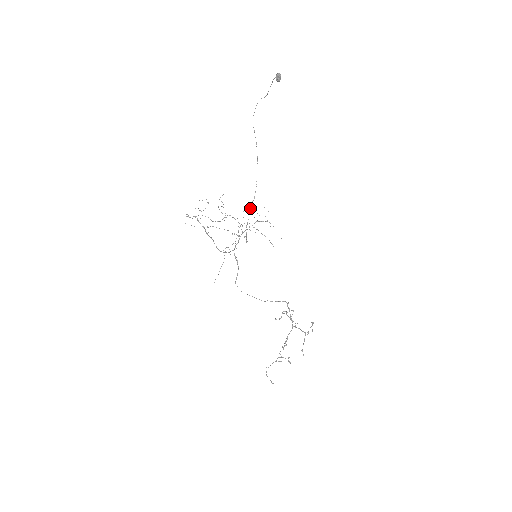
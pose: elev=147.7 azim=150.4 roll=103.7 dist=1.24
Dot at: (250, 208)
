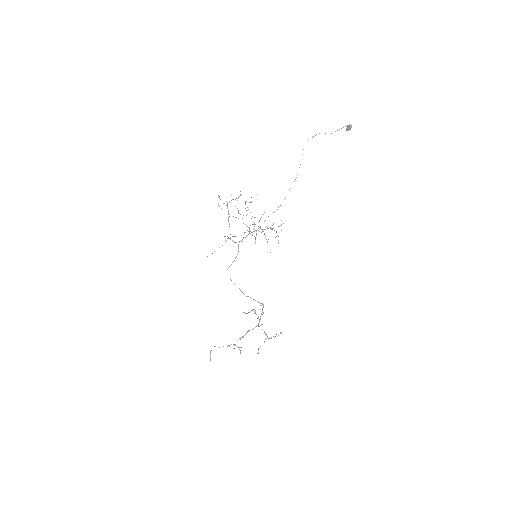
Dot at: occluded
